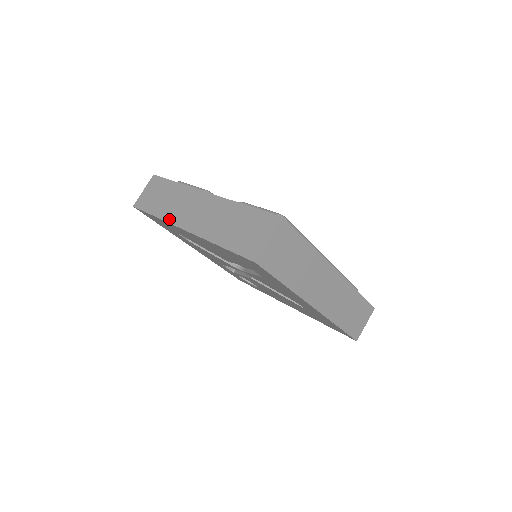
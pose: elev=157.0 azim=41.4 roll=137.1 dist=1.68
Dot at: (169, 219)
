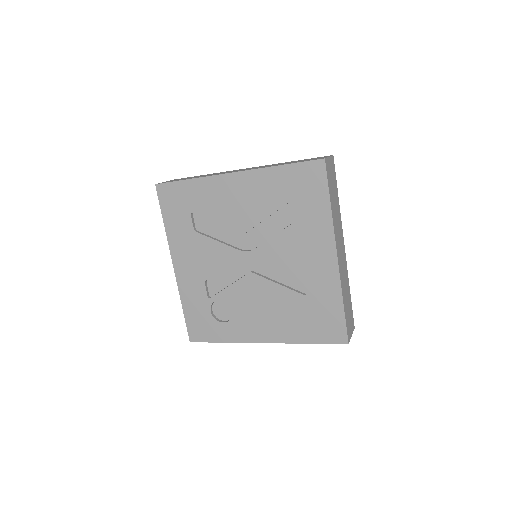
Dot at: (211, 175)
